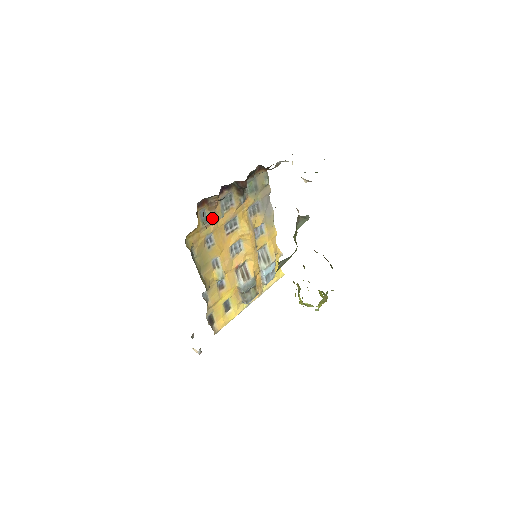
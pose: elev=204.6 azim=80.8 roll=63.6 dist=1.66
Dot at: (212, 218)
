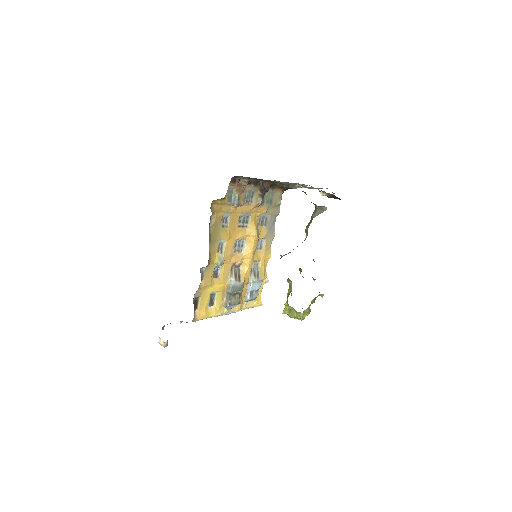
Dot at: (236, 199)
